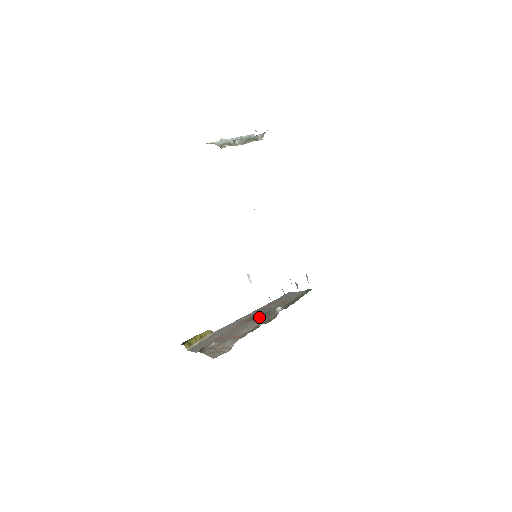
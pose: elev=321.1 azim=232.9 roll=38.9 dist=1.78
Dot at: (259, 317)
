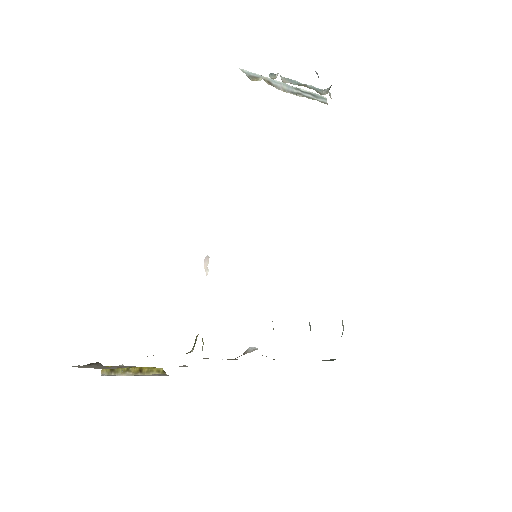
Dot at: (196, 337)
